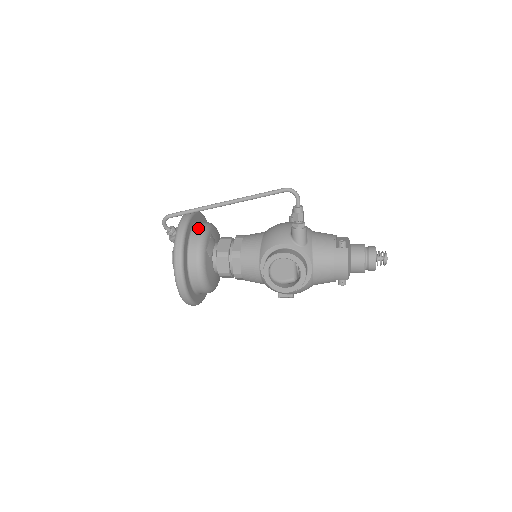
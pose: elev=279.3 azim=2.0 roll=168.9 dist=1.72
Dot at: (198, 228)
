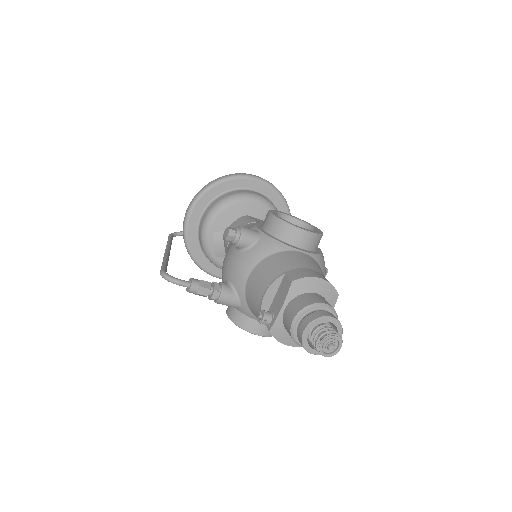
Dot at: (199, 232)
